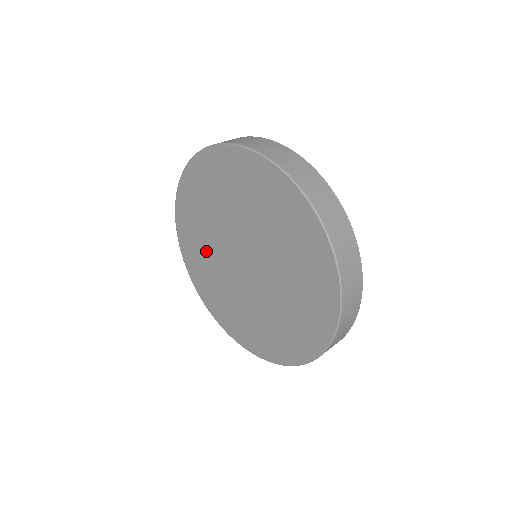
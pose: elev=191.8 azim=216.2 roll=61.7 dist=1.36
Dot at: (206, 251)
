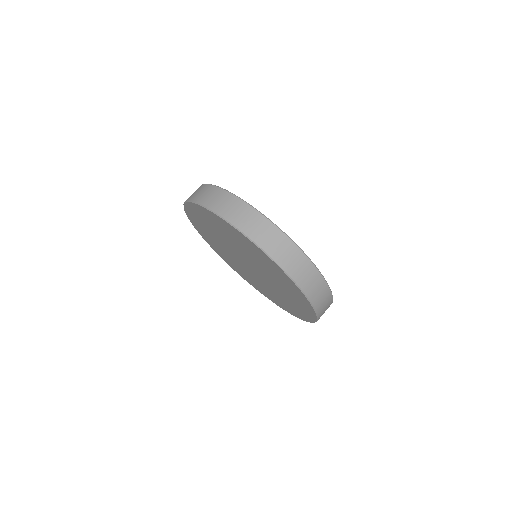
Dot at: (231, 259)
